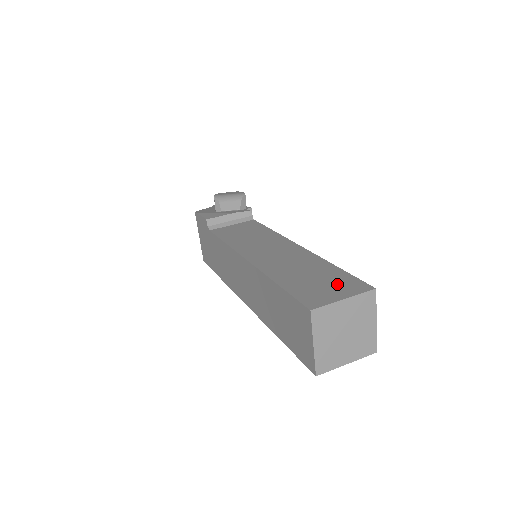
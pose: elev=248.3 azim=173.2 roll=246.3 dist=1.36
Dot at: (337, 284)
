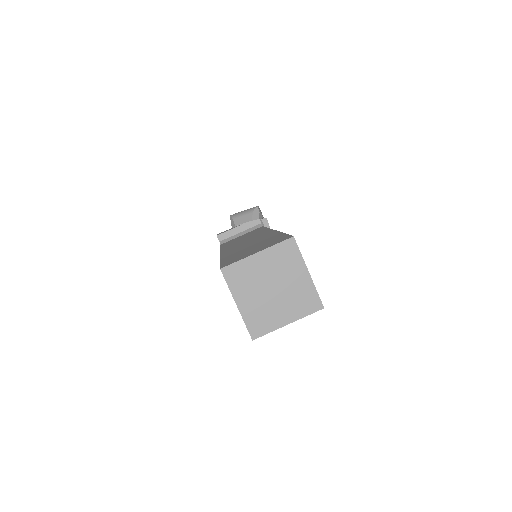
Dot at: (265, 244)
